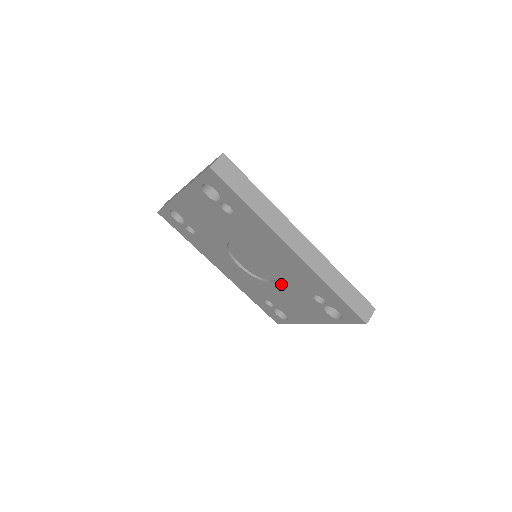
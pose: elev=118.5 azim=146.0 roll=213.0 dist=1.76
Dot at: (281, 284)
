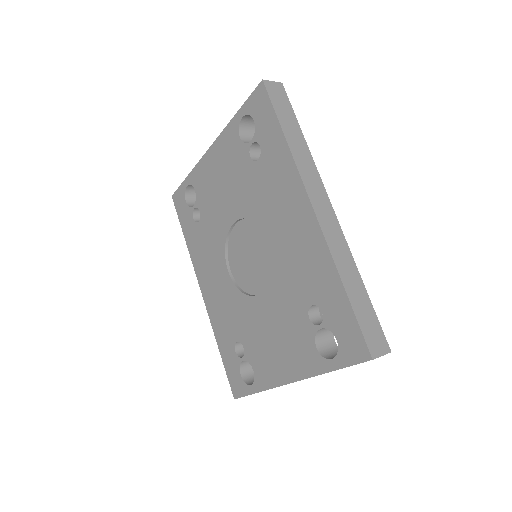
Dot at: (271, 294)
